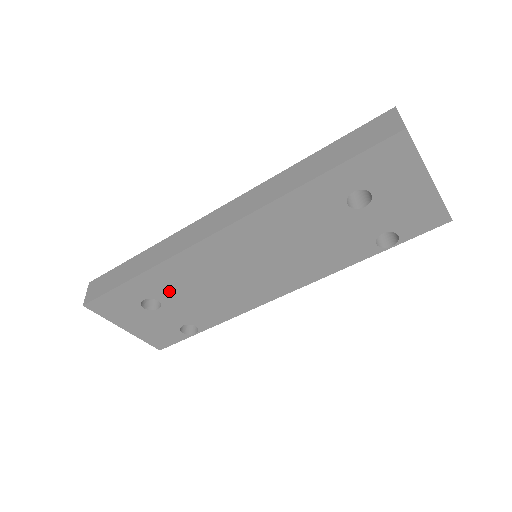
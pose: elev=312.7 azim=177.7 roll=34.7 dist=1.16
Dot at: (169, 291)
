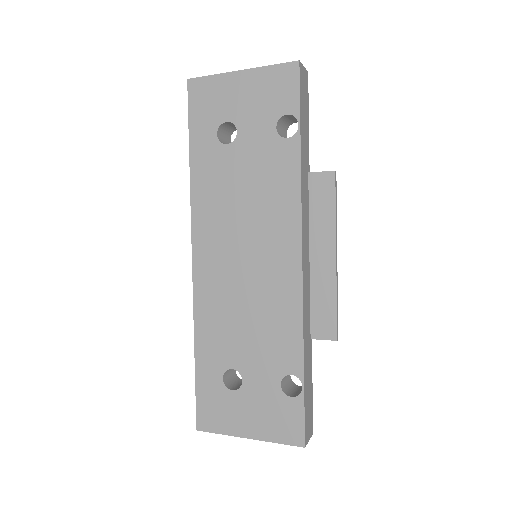
Dot at: (227, 349)
